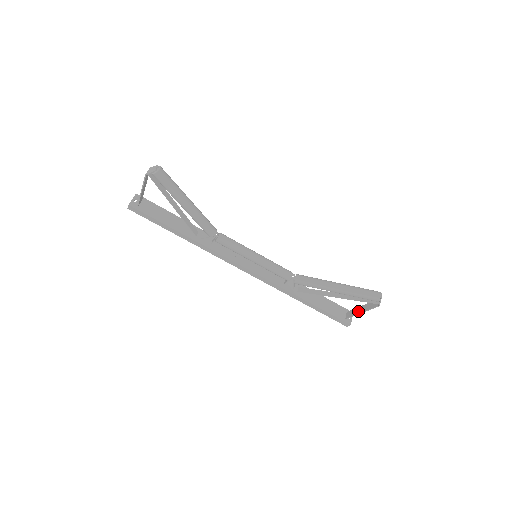
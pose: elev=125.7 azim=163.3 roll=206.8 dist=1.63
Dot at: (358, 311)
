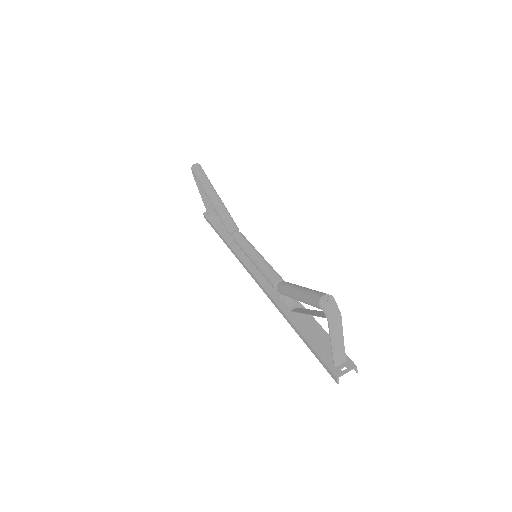
Dot at: (335, 346)
